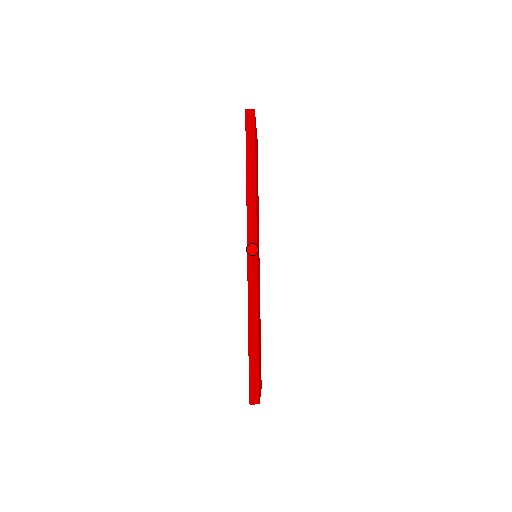
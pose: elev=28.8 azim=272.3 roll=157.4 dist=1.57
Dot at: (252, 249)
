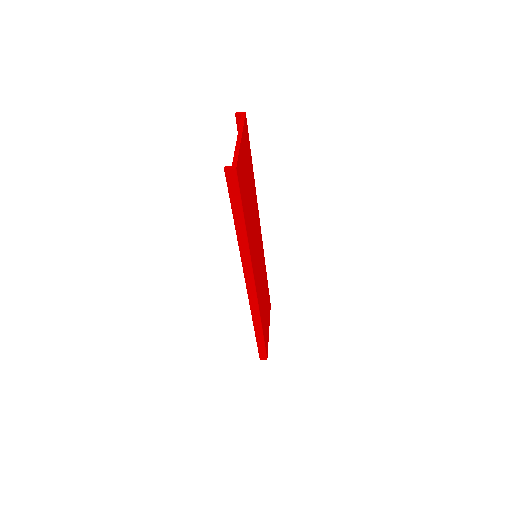
Dot at: (250, 286)
